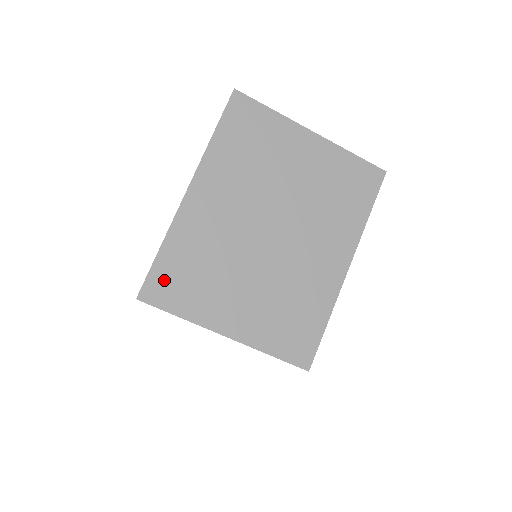
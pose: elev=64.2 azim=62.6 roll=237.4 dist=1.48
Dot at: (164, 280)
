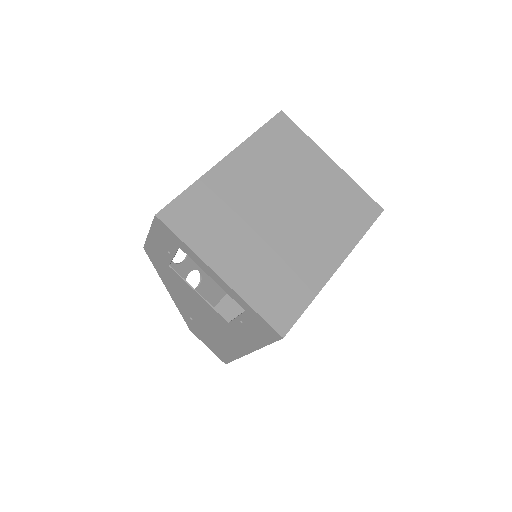
Dot at: (183, 211)
